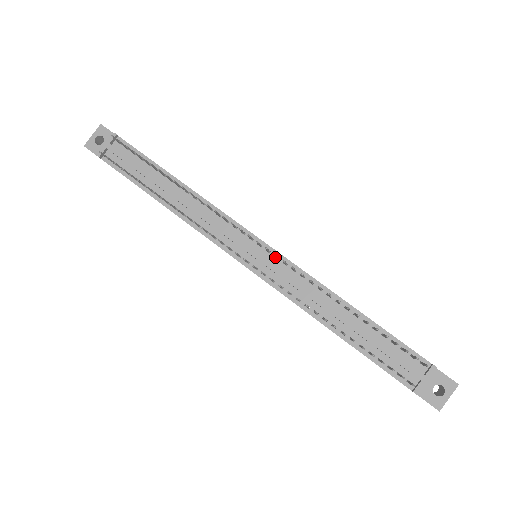
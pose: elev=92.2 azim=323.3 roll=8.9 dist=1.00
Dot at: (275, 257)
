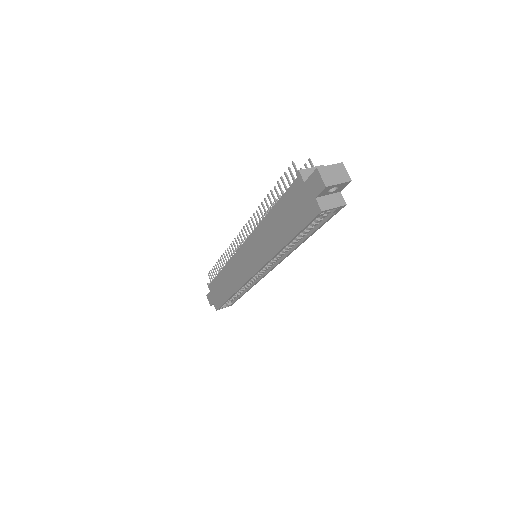
Dot at: occluded
